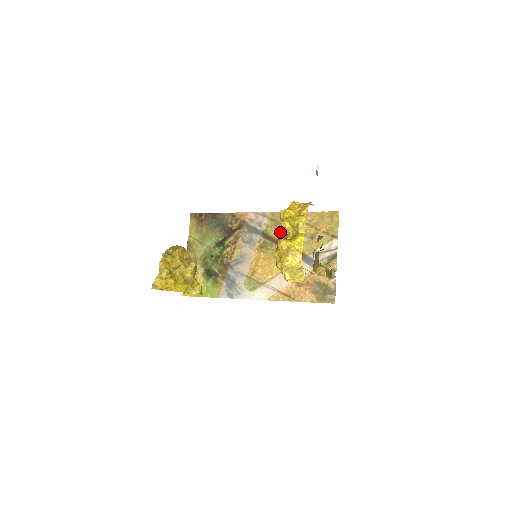
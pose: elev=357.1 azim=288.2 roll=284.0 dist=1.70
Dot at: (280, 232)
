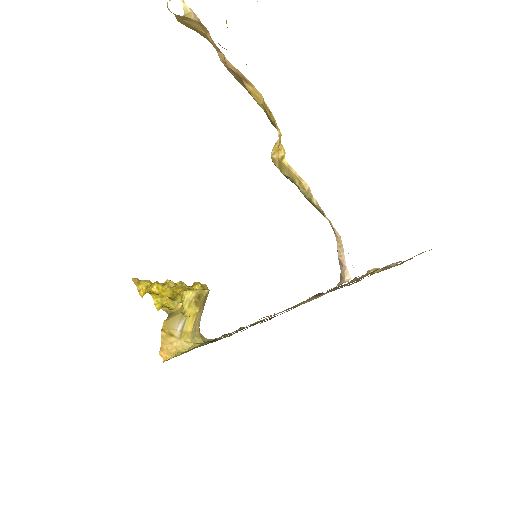
Dot at: occluded
